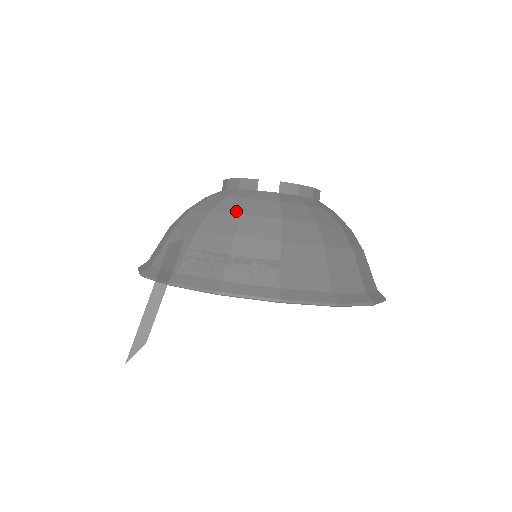
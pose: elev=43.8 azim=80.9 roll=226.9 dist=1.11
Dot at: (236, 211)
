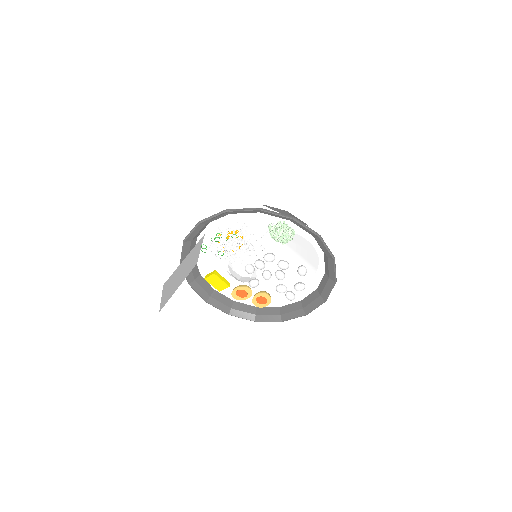
Dot at: occluded
